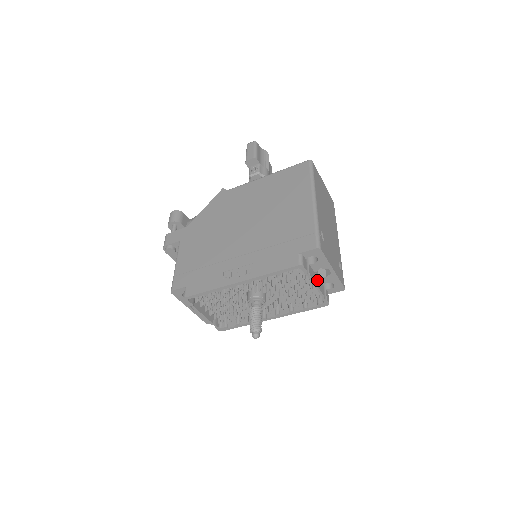
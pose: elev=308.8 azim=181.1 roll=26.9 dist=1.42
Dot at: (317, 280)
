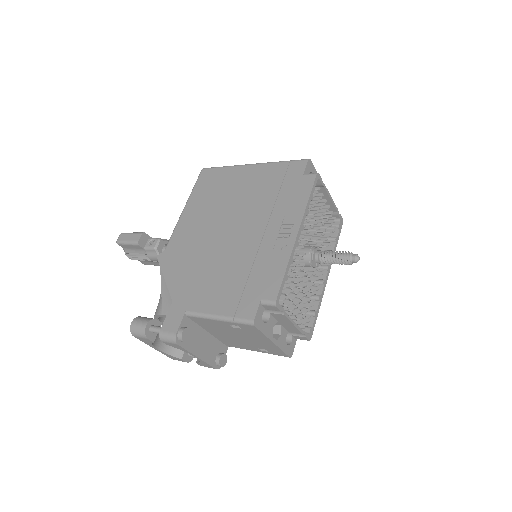
Dot at: occluded
